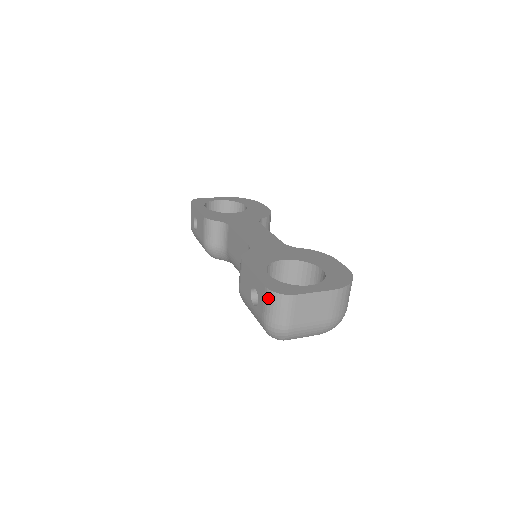
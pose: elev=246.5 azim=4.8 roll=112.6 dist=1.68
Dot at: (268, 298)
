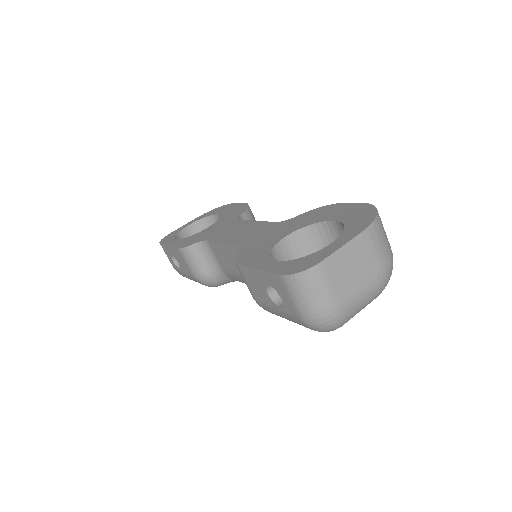
Dot at: (290, 286)
